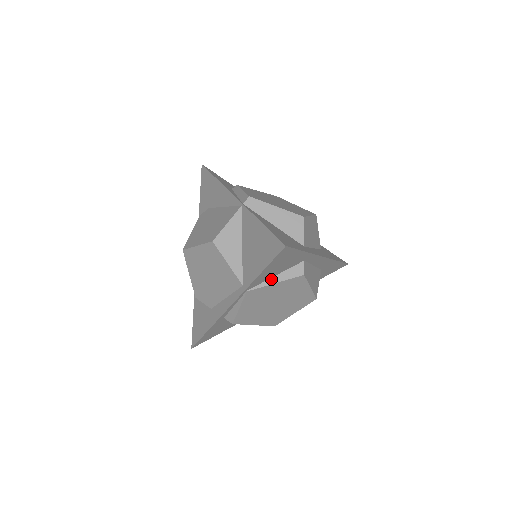
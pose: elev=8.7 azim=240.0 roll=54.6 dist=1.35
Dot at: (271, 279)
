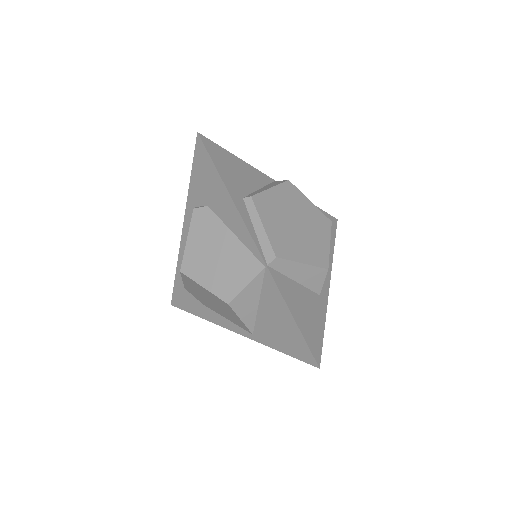
Dot at: occluded
